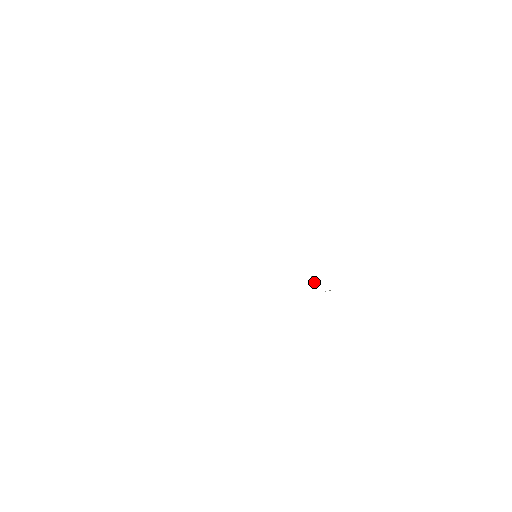
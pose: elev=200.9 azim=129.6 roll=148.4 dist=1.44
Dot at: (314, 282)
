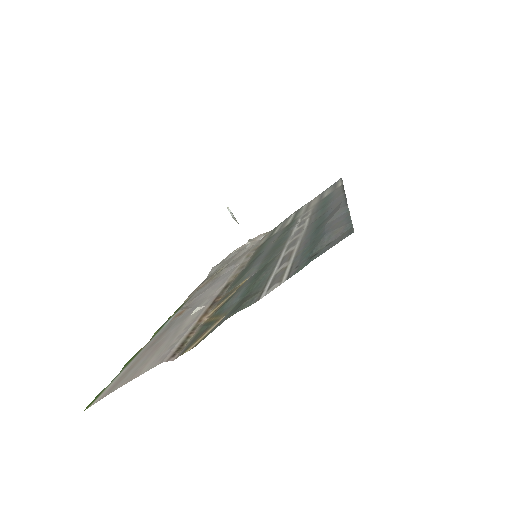
Dot at: occluded
